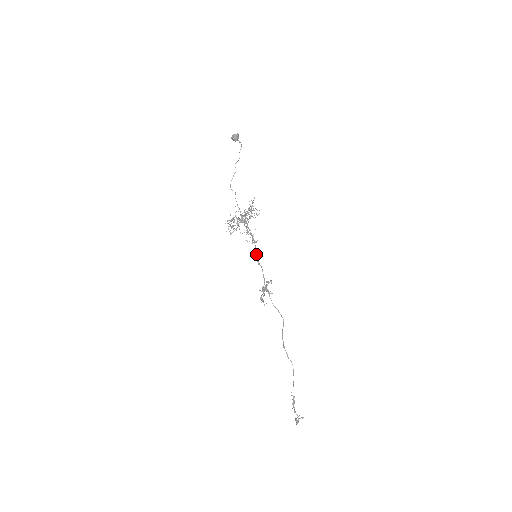
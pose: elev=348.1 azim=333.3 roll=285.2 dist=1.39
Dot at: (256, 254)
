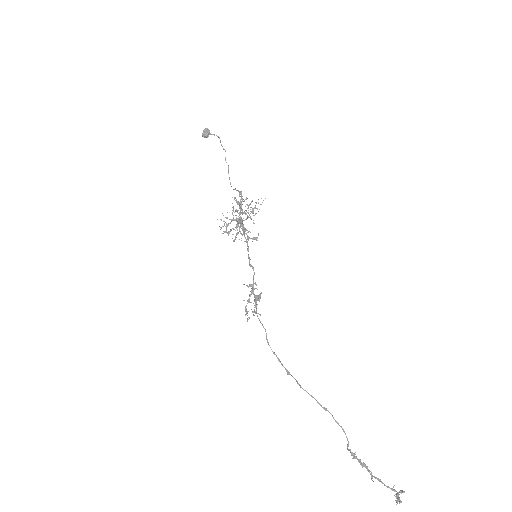
Dot at: (248, 254)
